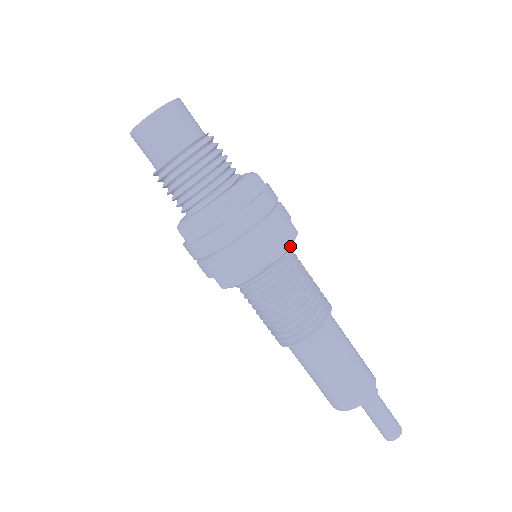
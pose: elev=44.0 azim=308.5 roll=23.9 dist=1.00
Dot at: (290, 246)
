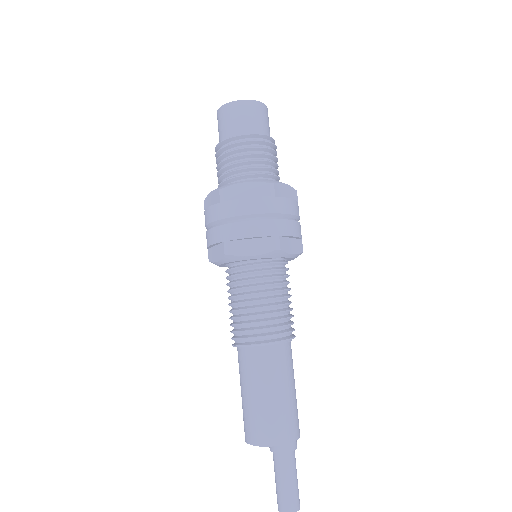
Dot at: (297, 254)
